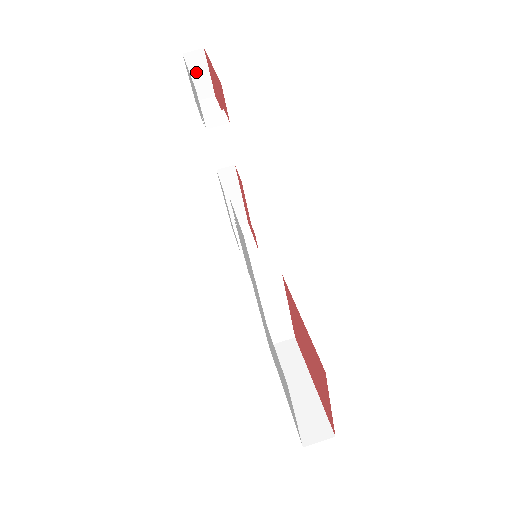
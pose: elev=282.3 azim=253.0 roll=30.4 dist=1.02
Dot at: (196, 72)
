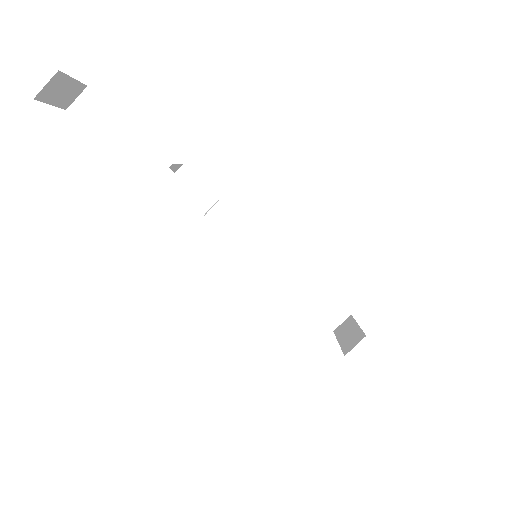
Dot at: (57, 93)
